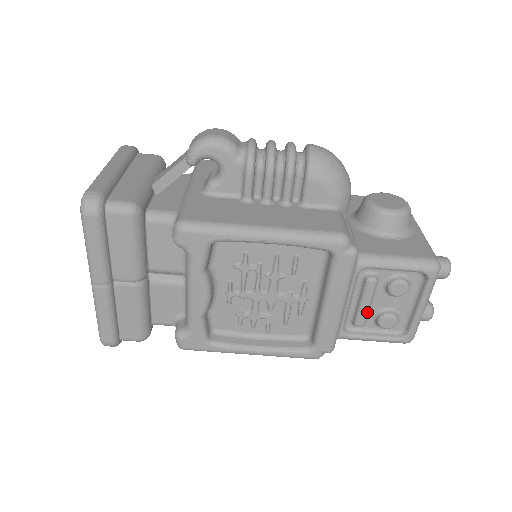
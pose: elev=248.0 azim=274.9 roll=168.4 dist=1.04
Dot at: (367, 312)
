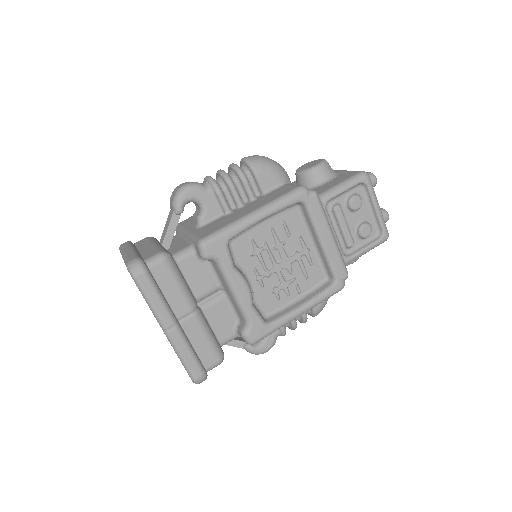
Dot at: (349, 232)
